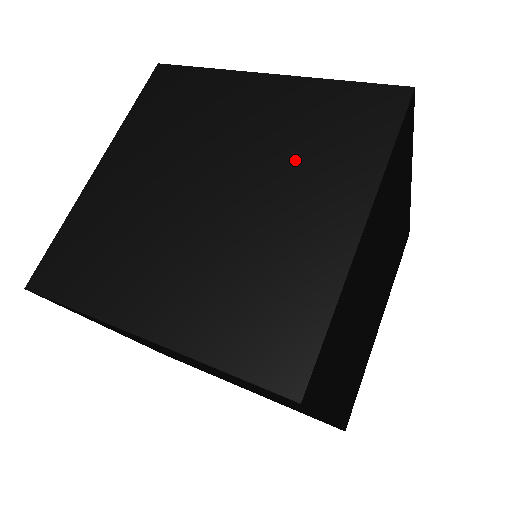
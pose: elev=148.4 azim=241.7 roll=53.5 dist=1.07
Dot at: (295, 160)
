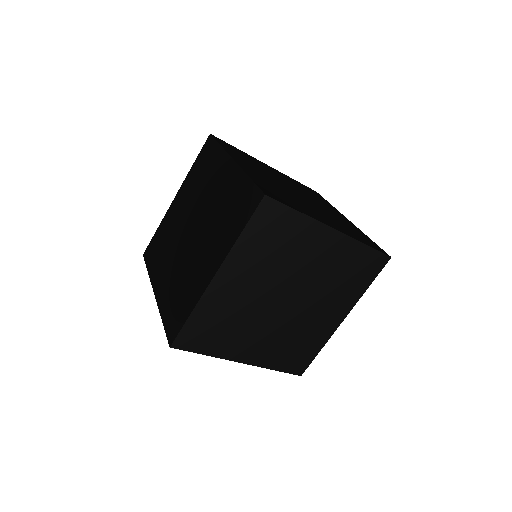
Dot at: (216, 225)
